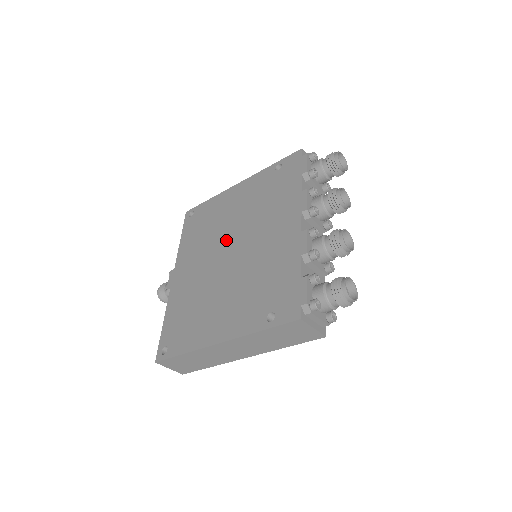
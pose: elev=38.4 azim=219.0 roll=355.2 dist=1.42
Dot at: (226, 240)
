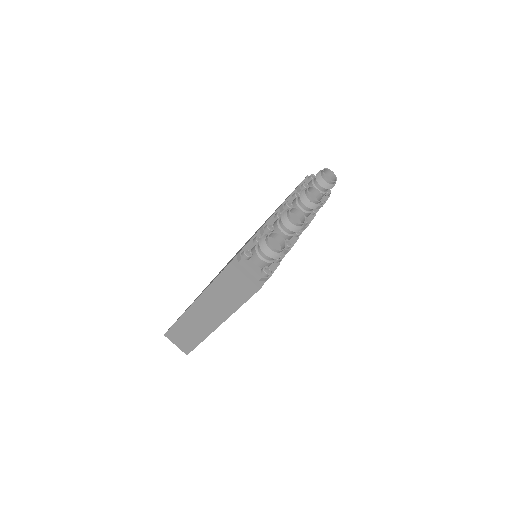
Dot at: occluded
